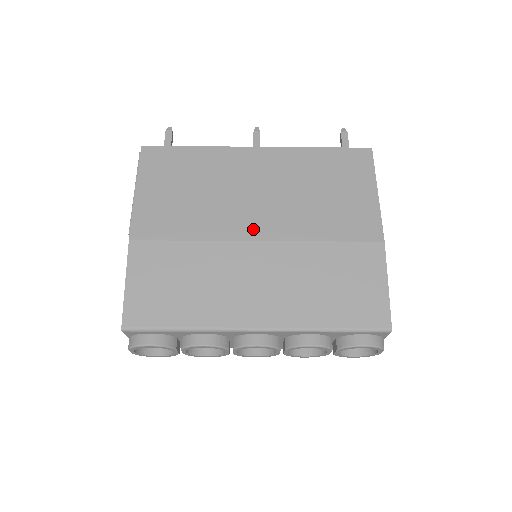
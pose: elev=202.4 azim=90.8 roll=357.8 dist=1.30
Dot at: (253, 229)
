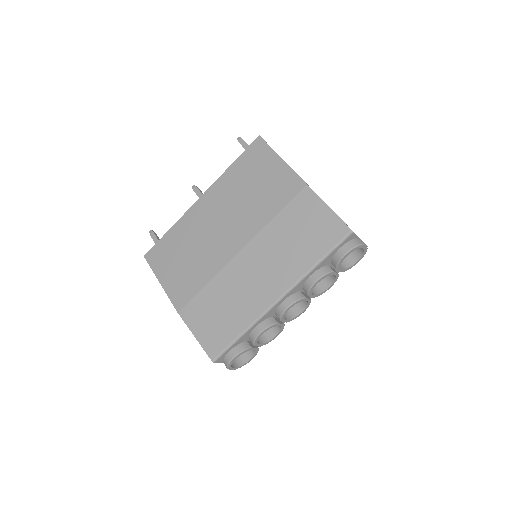
Dot at: (232, 246)
